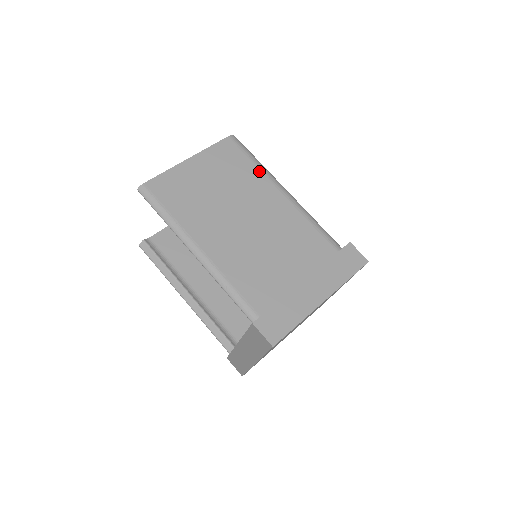
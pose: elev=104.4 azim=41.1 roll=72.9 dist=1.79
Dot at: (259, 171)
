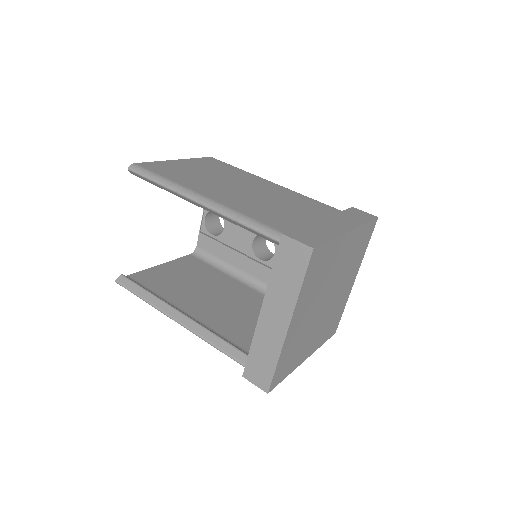
Dot at: (246, 172)
